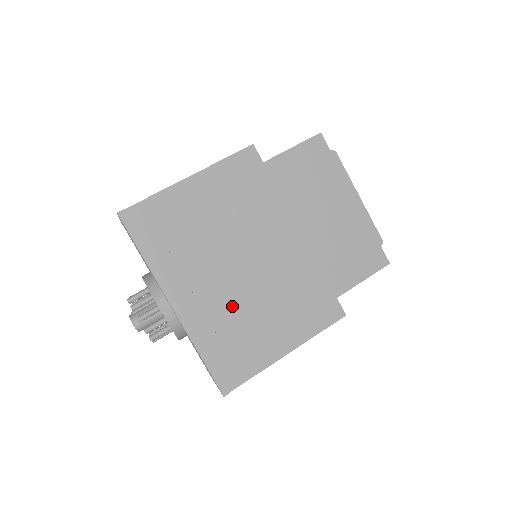
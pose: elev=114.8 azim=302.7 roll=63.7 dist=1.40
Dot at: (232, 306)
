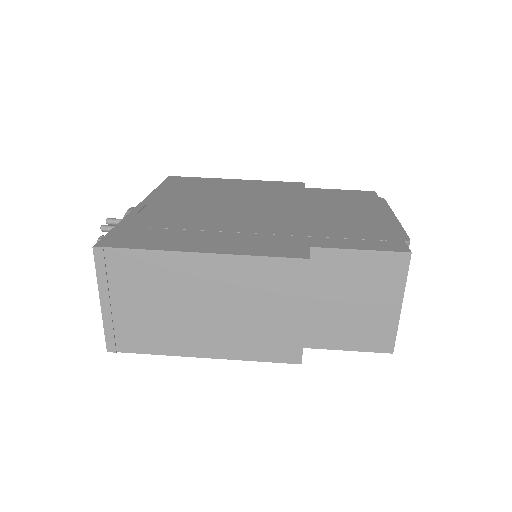
Dot at: (188, 217)
